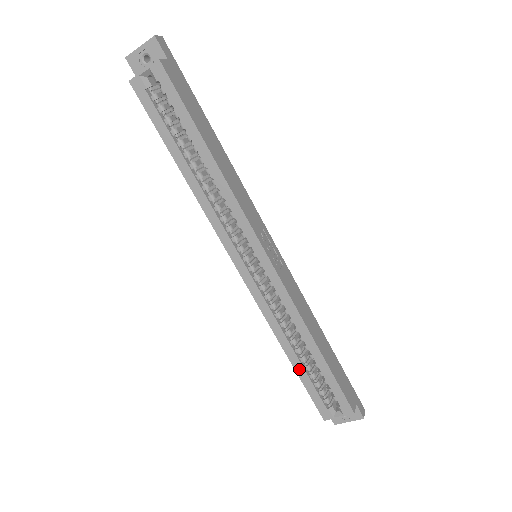
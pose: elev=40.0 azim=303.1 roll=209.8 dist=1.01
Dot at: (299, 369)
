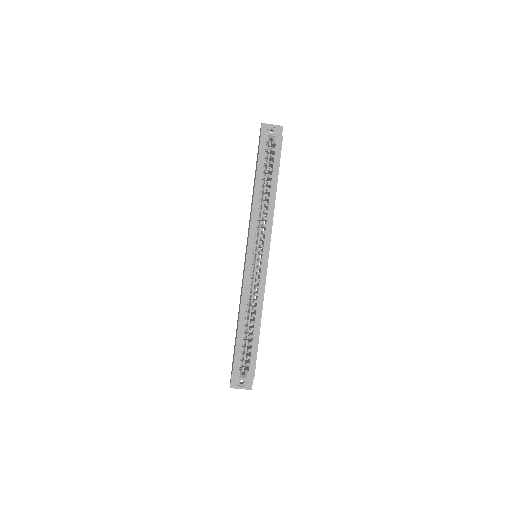
Dot at: (240, 334)
